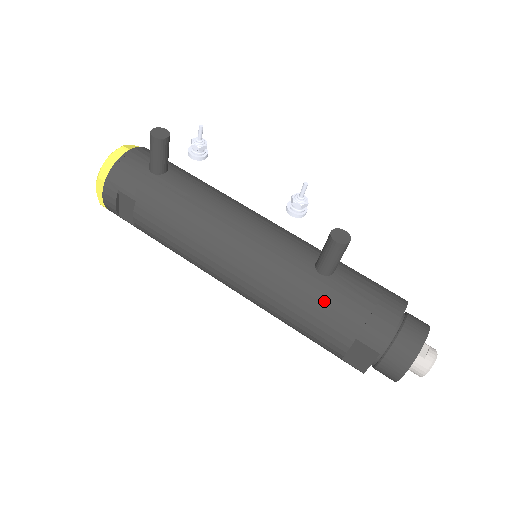
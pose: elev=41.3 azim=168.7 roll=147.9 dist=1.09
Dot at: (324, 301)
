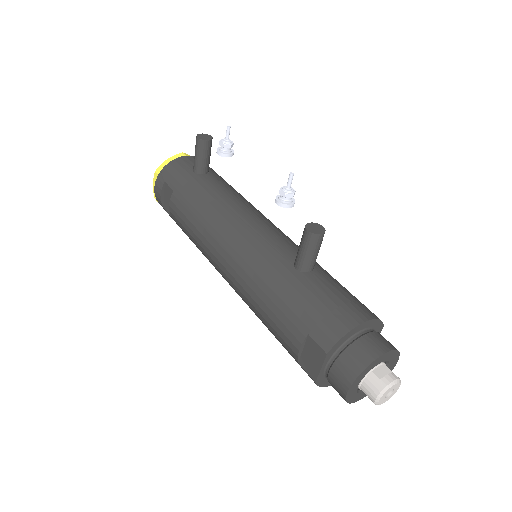
Dot at: (290, 292)
